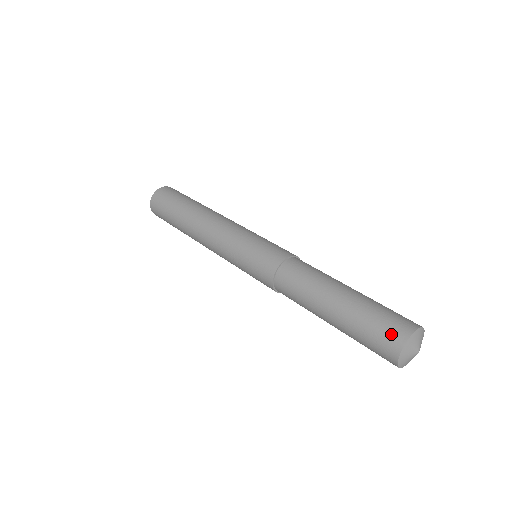
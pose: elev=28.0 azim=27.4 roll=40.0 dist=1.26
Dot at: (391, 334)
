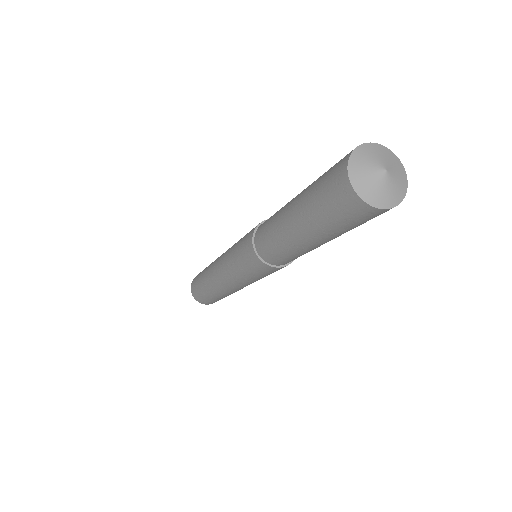
Dot at: (338, 162)
